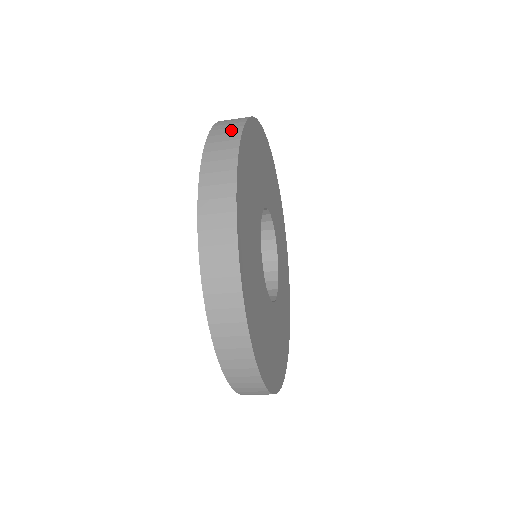
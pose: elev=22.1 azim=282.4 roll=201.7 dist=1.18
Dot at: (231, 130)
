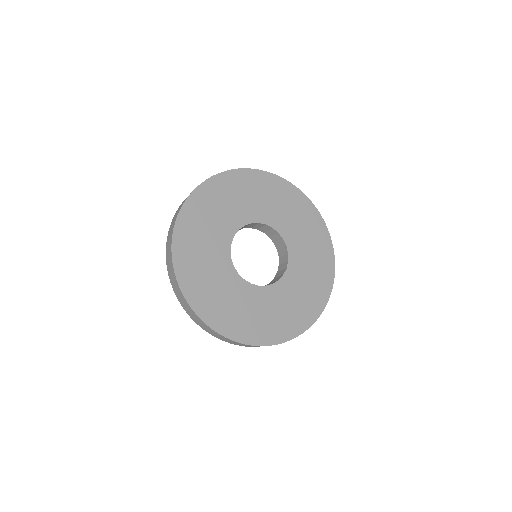
Dot at: occluded
